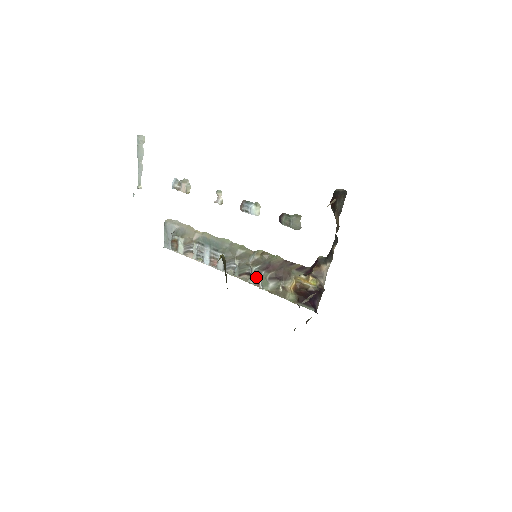
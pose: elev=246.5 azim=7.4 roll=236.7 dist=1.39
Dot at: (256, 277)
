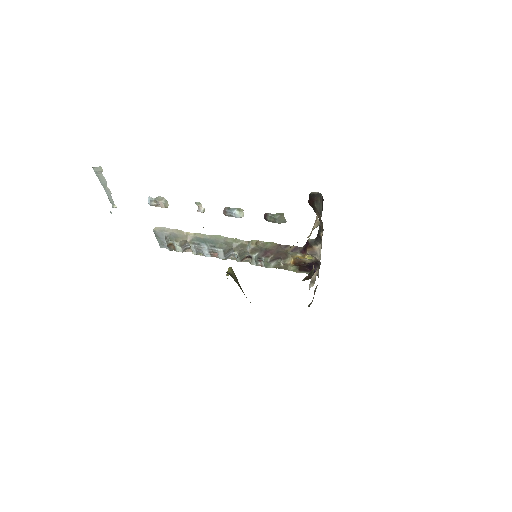
Dot at: (258, 261)
